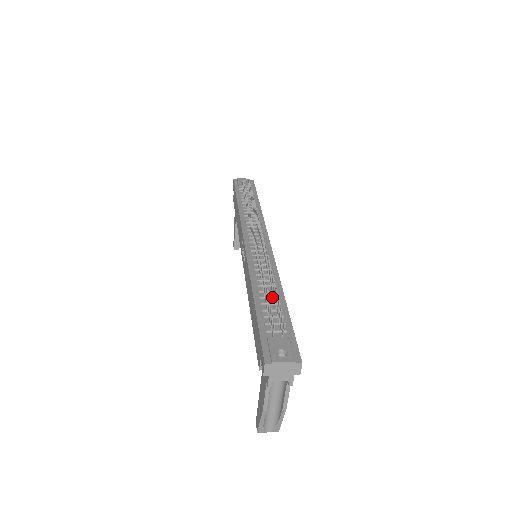
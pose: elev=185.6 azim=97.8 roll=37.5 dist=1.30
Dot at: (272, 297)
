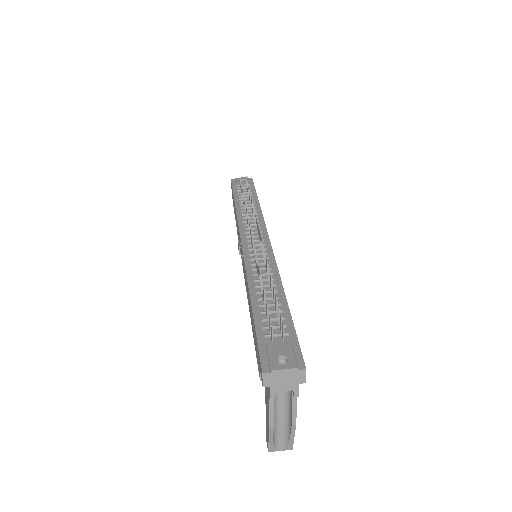
Dot at: (271, 297)
